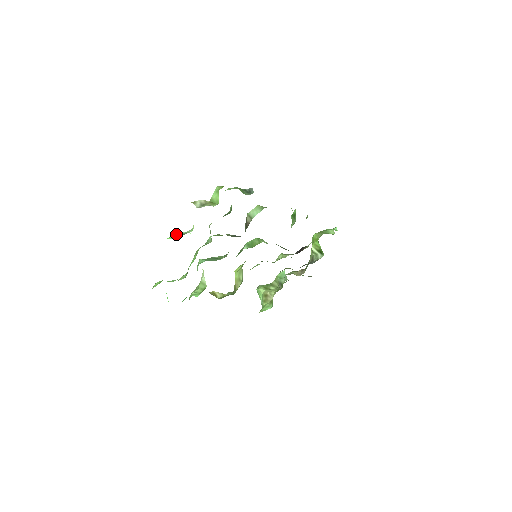
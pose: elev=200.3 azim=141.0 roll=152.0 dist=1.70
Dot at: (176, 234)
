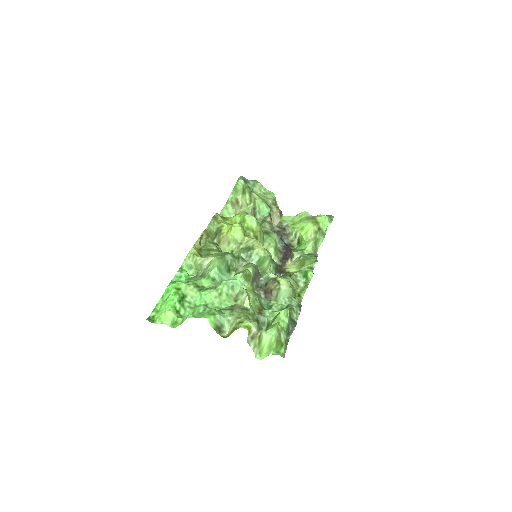
Dot at: (216, 317)
